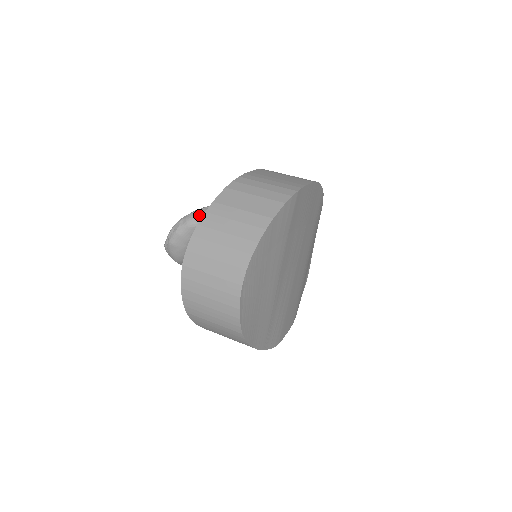
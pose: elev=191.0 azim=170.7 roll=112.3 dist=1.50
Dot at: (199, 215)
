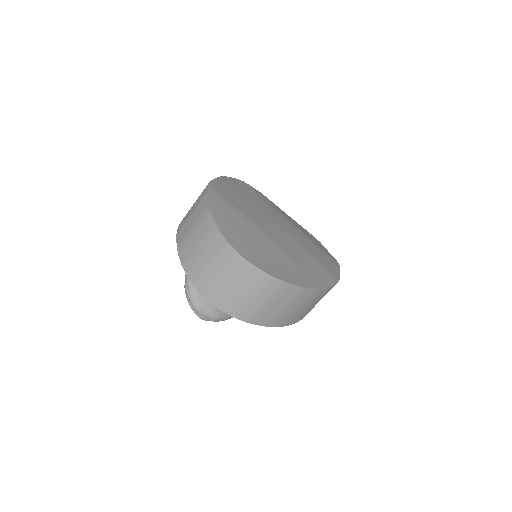
Dot at: occluded
